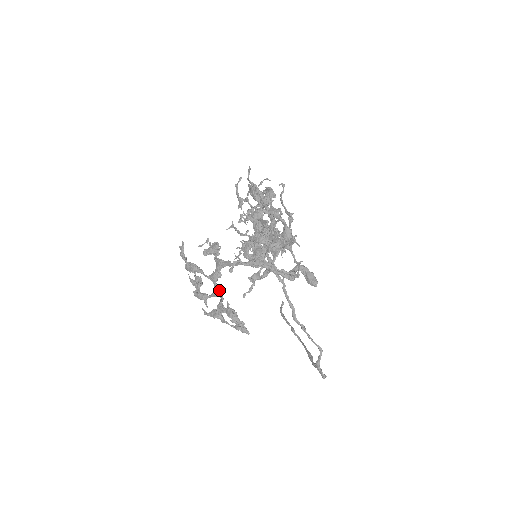
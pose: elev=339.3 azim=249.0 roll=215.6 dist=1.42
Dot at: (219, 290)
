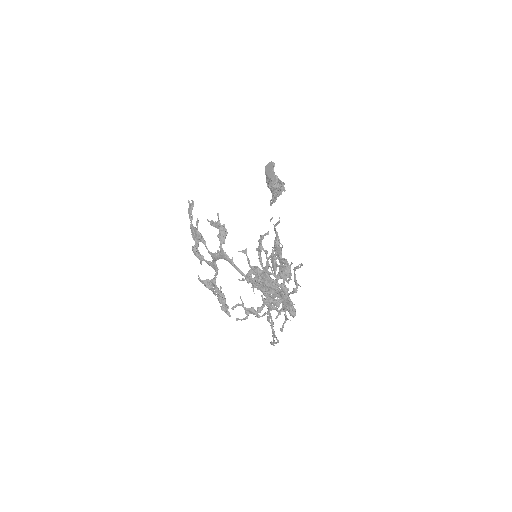
Dot at: (216, 266)
